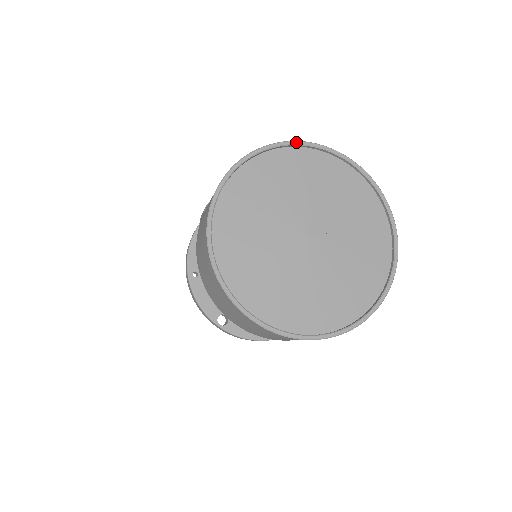
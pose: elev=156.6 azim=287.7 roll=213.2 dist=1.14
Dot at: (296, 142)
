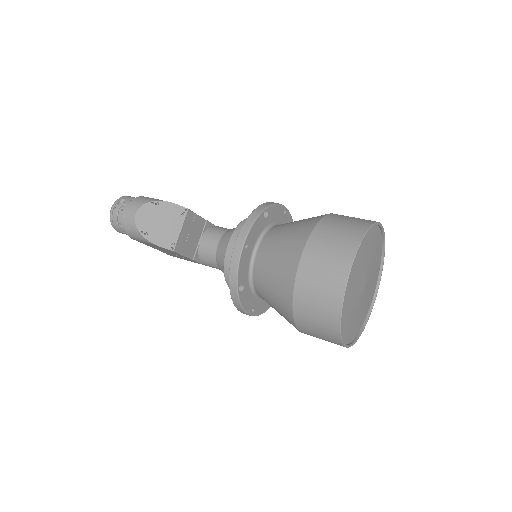
Dot at: occluded
